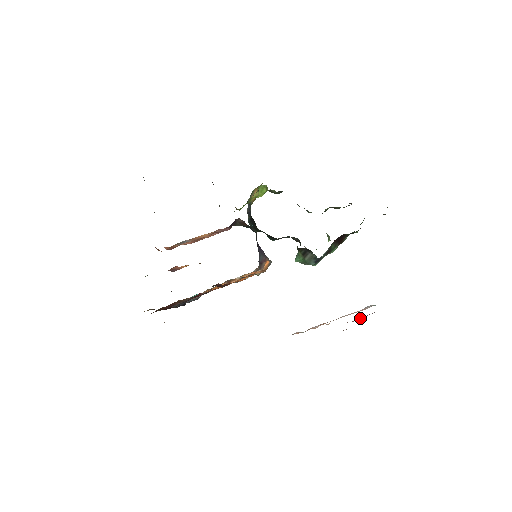
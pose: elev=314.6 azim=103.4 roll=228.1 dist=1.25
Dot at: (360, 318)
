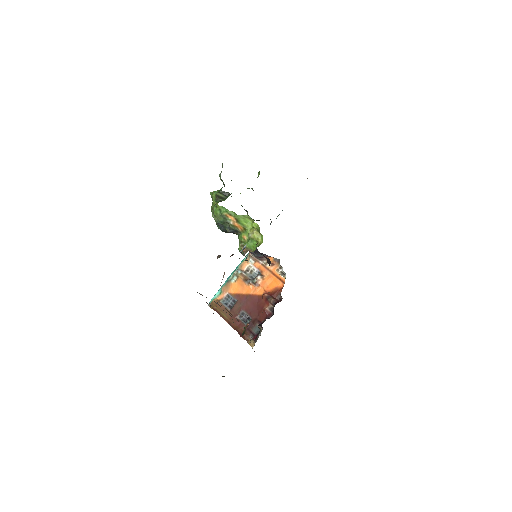
Dot at: occluded
